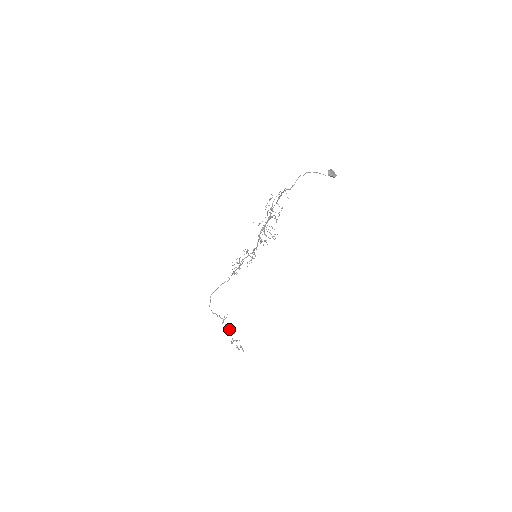
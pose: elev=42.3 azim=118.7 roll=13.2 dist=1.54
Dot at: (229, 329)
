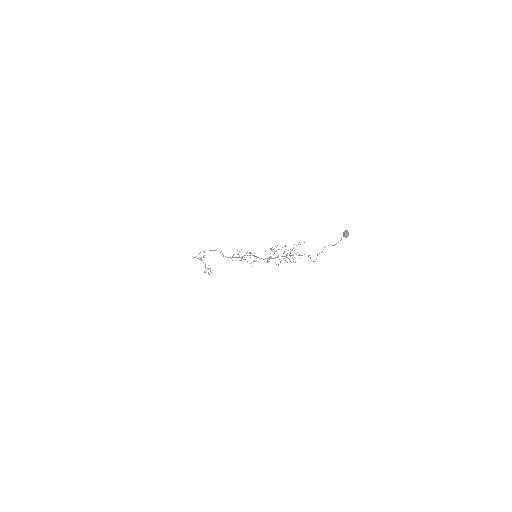
Dot at: occluded
